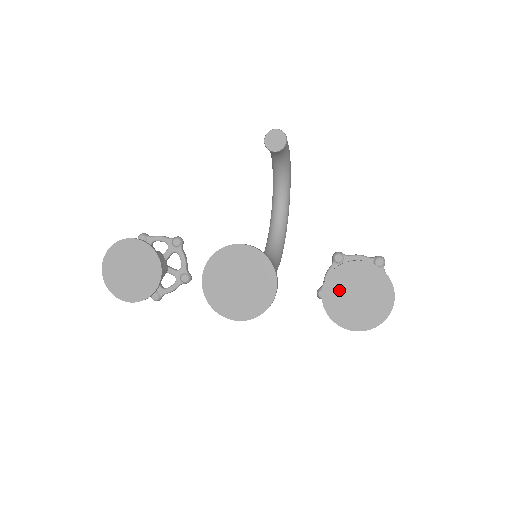
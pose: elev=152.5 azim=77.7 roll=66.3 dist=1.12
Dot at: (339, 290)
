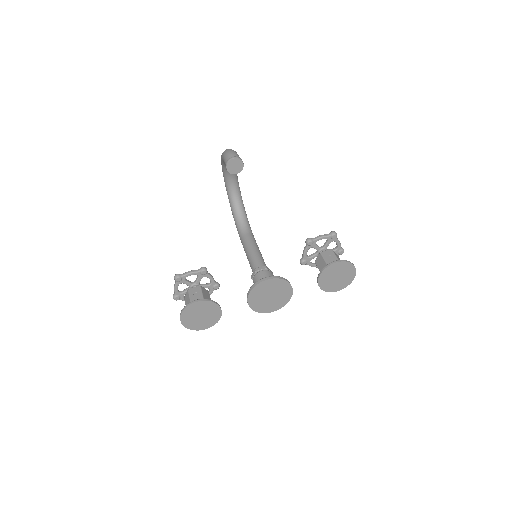
Dot at: (327, 279)
